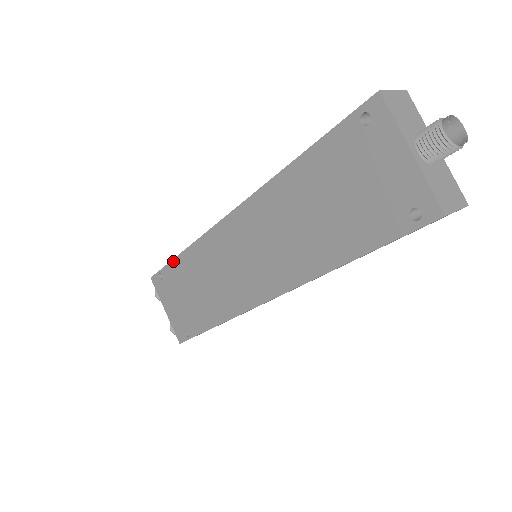
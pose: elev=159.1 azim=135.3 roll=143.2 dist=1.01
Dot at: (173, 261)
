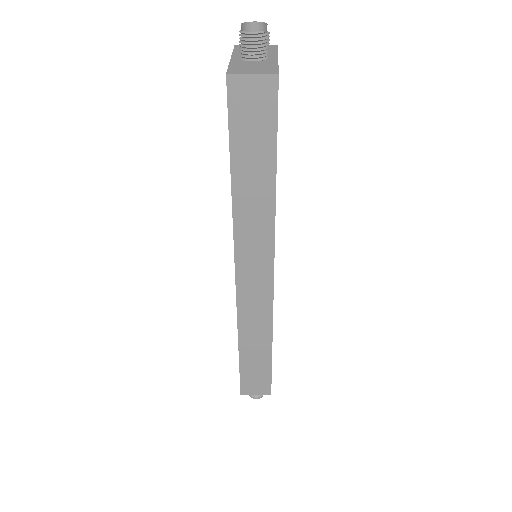
Dot at: occluded
